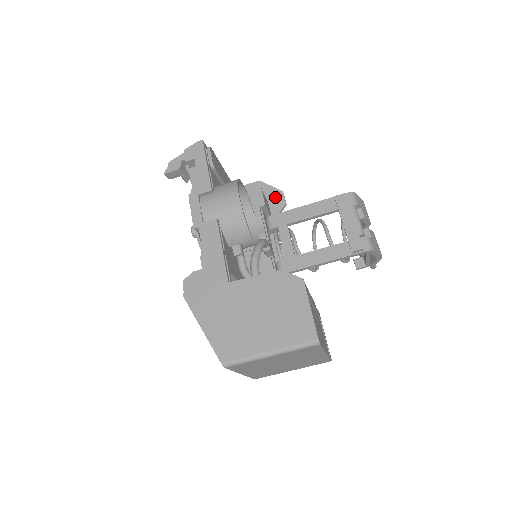
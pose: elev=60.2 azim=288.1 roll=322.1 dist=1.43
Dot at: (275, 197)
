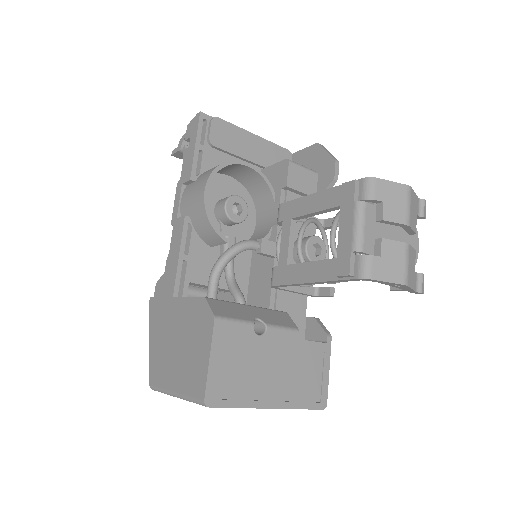
Dot at: (326, 168)
